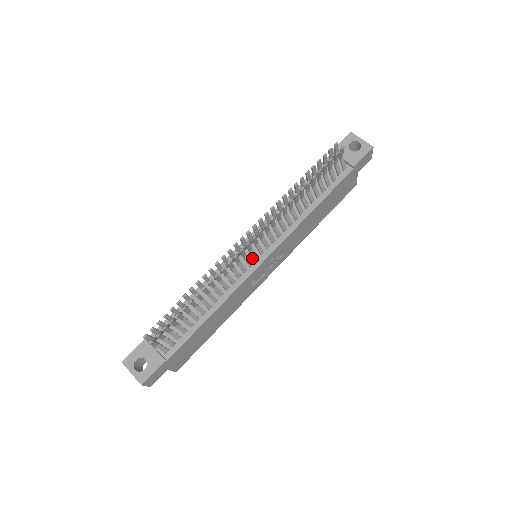
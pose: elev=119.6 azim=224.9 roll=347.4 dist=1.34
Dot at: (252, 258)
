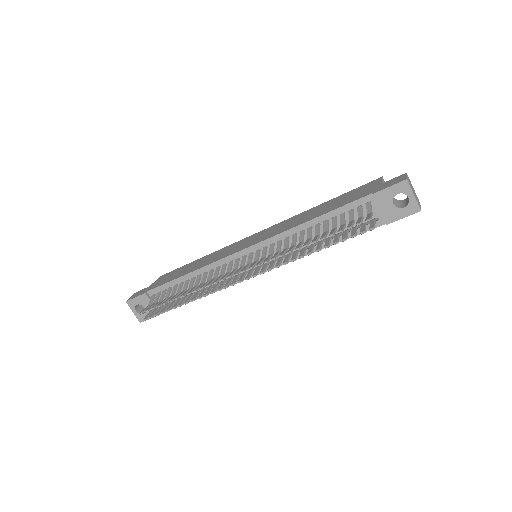
Dot at: occluded
